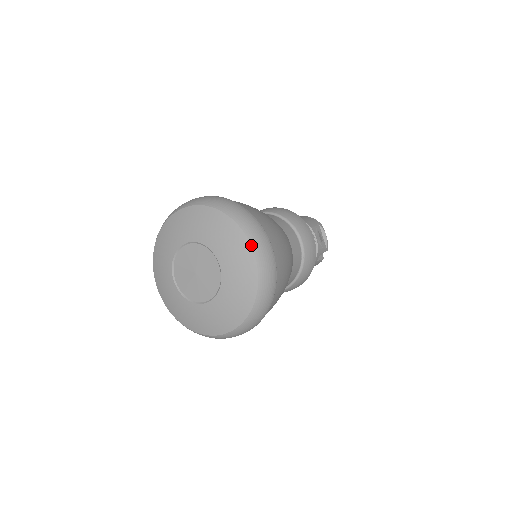
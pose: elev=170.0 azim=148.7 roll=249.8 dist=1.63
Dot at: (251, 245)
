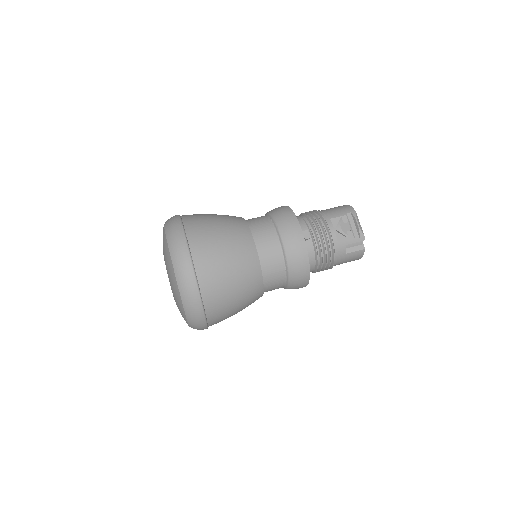
Dot at: (170, 255)
